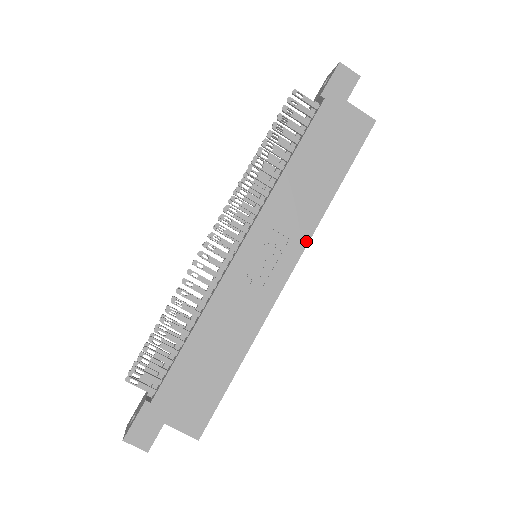
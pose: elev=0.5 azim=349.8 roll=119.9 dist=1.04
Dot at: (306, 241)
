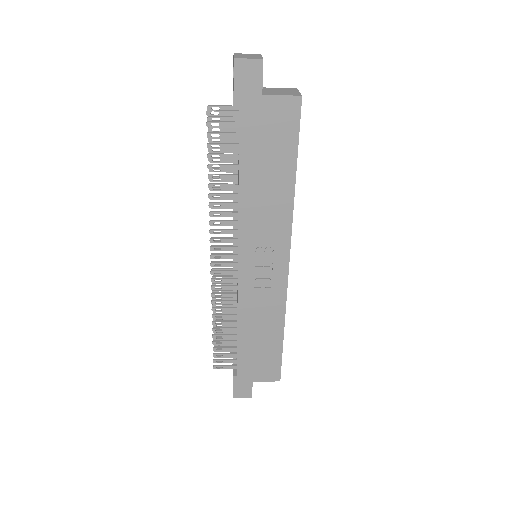
Dot at: (289, 236)
